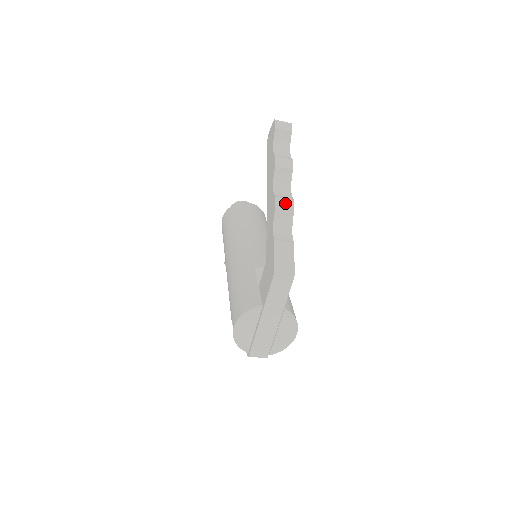
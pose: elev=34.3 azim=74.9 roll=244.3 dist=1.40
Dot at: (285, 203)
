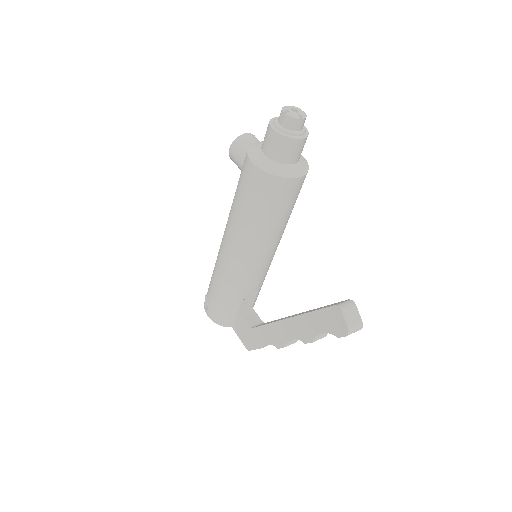
Dot at: (288, 345)
